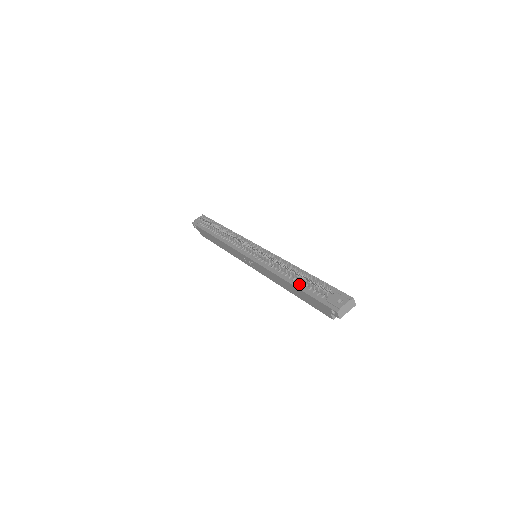
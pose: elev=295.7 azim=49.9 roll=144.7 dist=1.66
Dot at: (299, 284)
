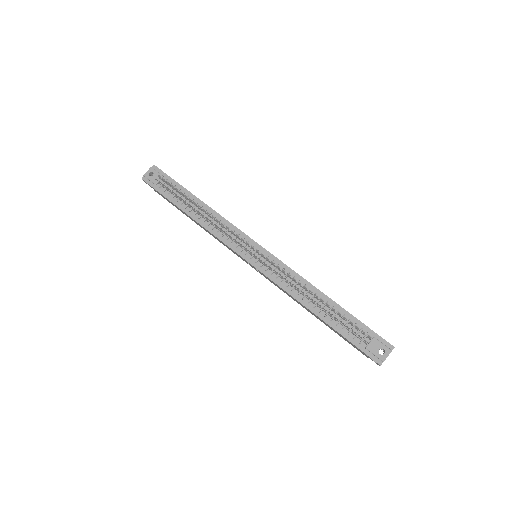
Dot at: (328, 319)
